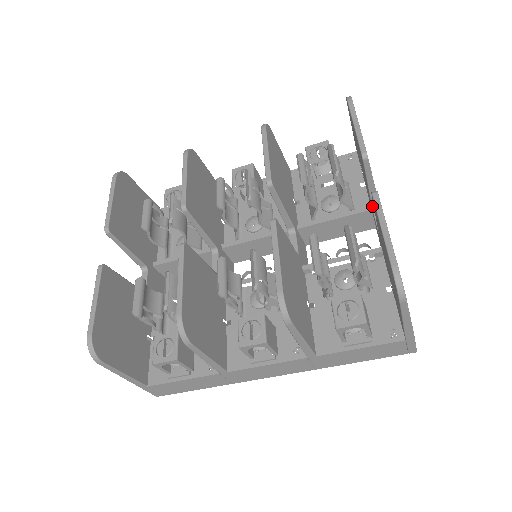
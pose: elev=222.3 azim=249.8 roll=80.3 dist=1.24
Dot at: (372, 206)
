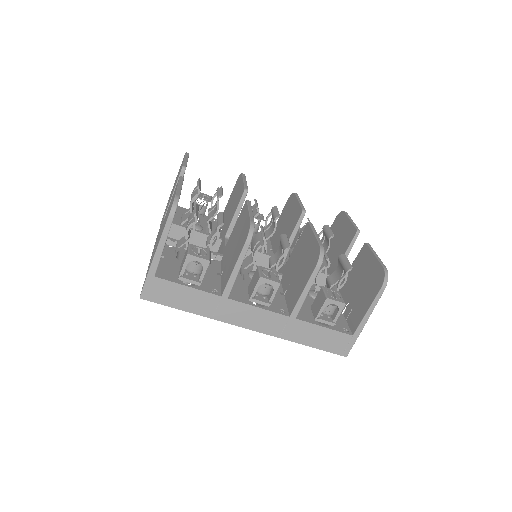
Dot at: occluded
